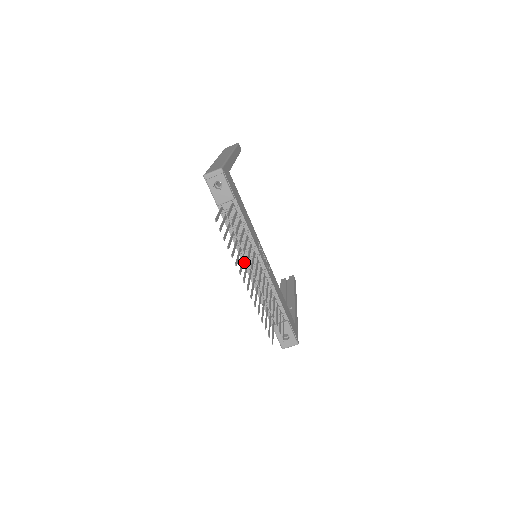
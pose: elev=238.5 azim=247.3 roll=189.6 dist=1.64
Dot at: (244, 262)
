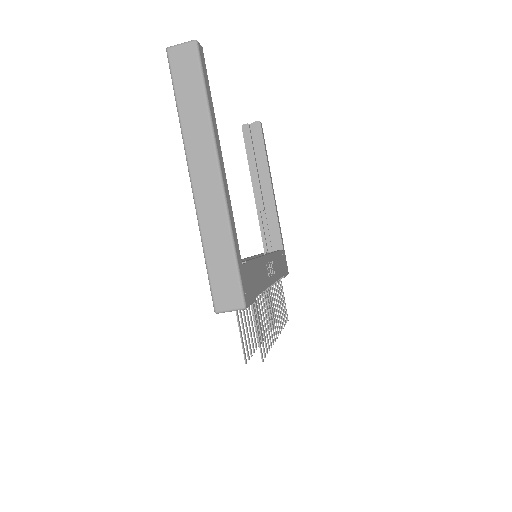
Dot at: occluded
